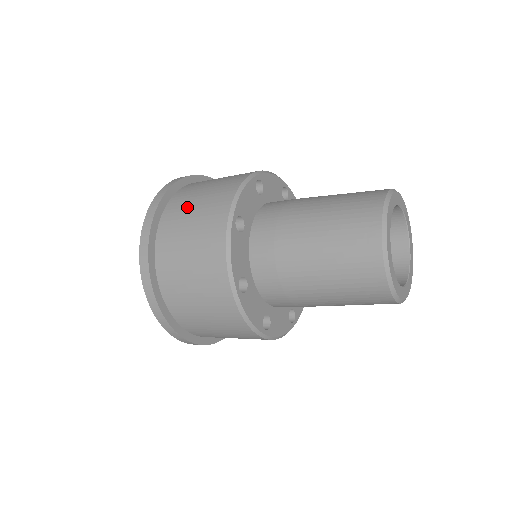
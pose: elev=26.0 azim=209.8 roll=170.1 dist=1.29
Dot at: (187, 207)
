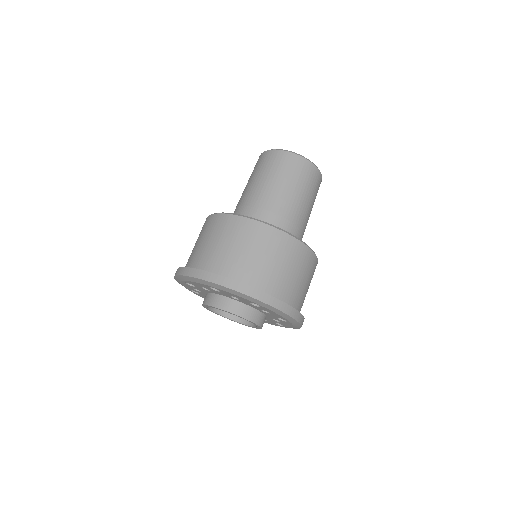
Dot at: occluded
